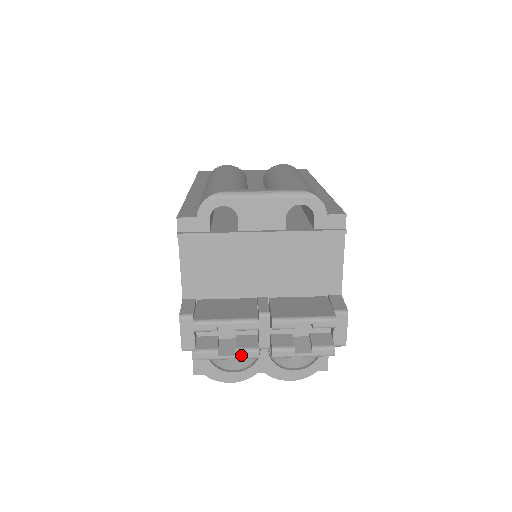
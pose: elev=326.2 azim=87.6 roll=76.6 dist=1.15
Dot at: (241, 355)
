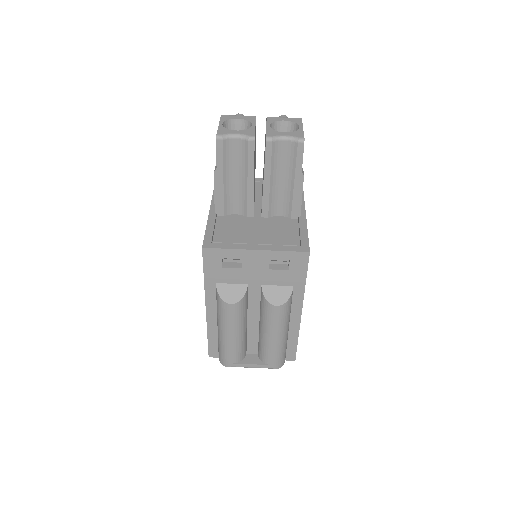
Dot at: occluded
